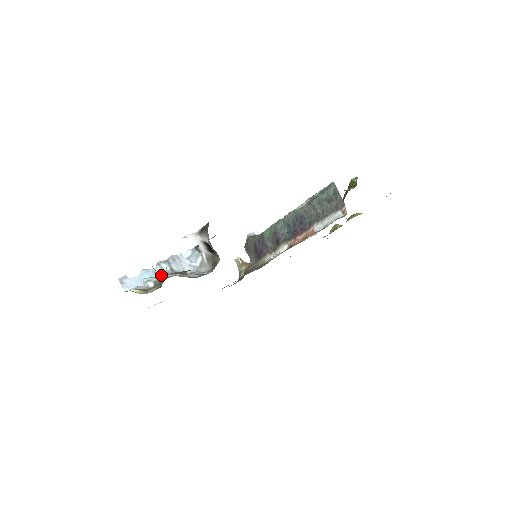
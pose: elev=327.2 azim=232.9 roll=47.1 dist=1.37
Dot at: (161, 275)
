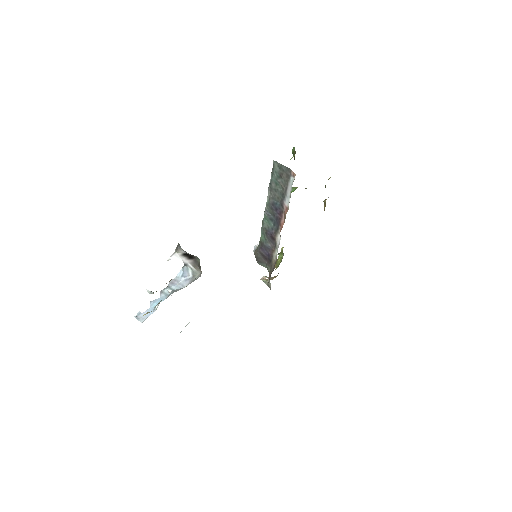
Dot at: occluded
